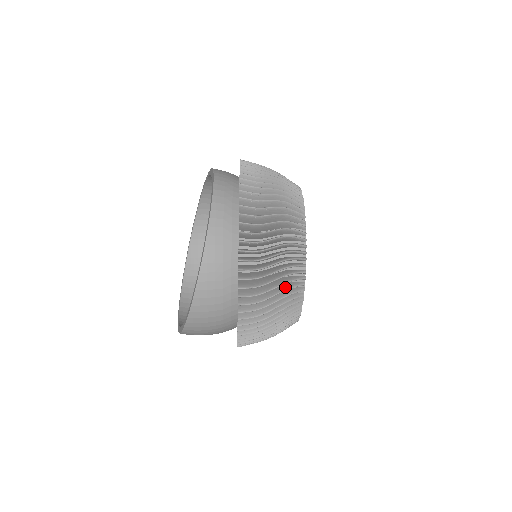
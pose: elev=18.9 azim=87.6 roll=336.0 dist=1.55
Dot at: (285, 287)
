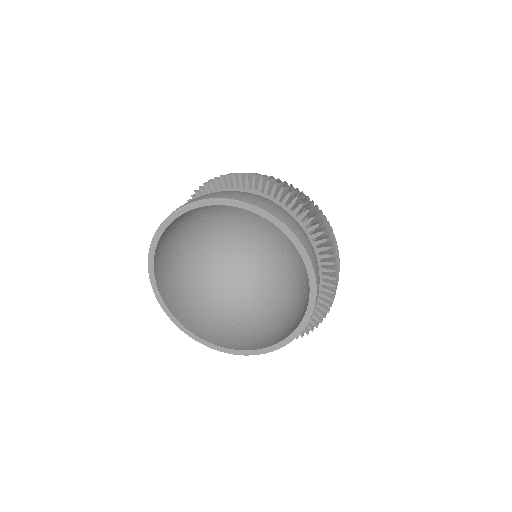
Dot at: occluded
